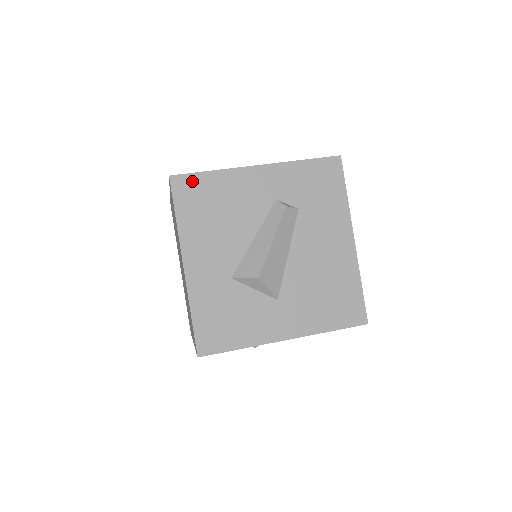
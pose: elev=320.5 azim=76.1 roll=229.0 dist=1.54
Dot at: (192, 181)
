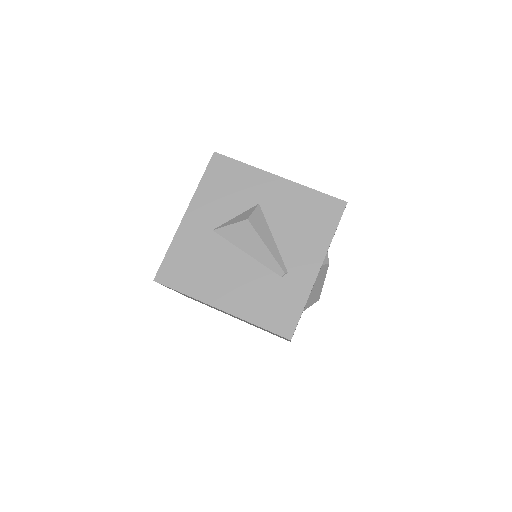
Dot at: occluded
